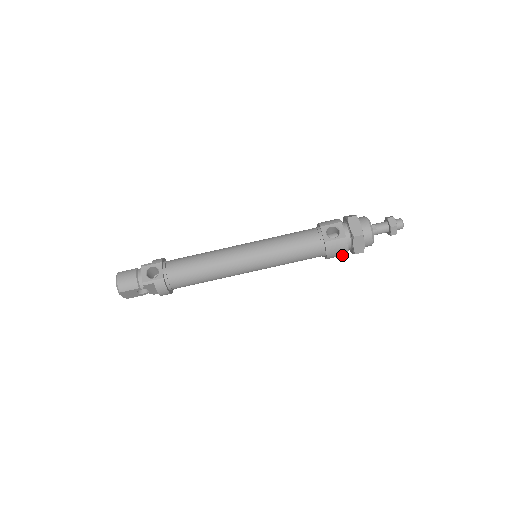
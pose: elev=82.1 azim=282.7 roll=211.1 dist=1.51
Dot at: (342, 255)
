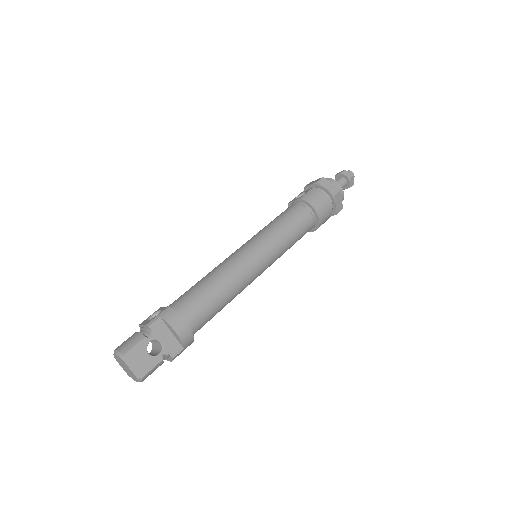
Dot at: (327, 206)
